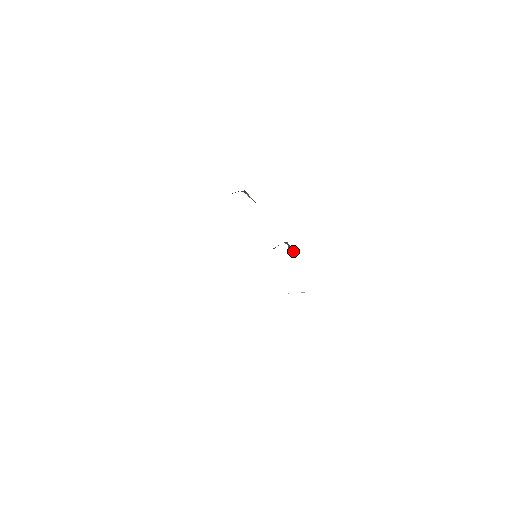
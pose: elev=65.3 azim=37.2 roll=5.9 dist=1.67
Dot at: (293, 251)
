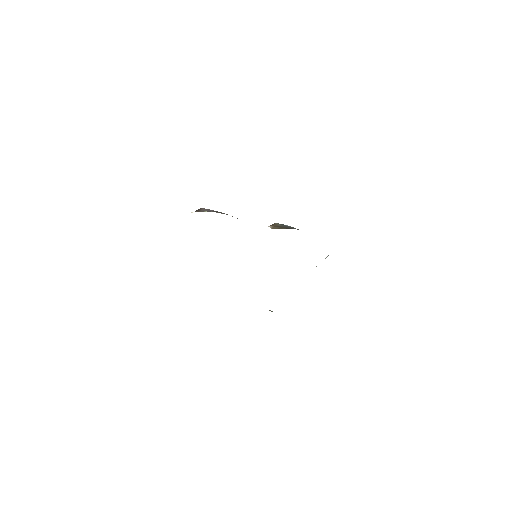
Dot at: occluded
